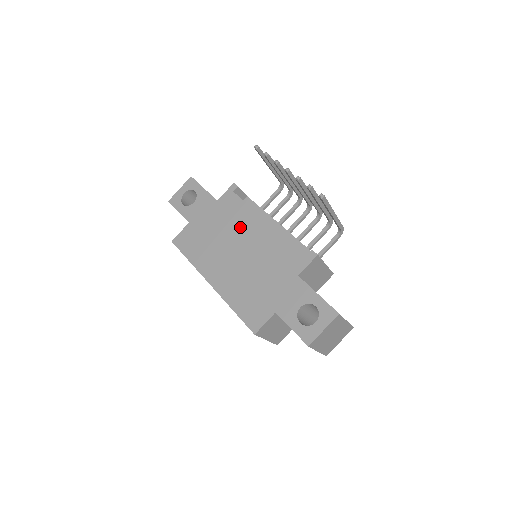
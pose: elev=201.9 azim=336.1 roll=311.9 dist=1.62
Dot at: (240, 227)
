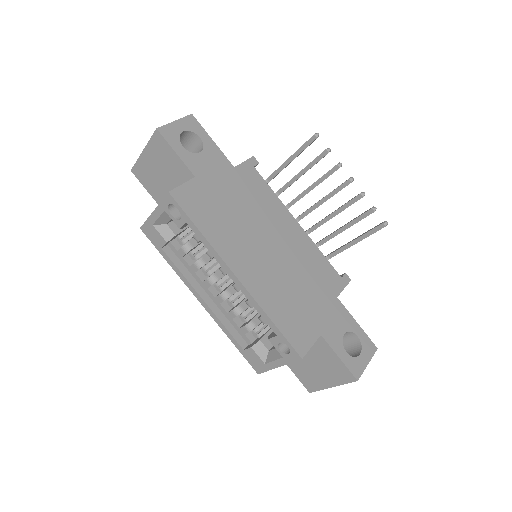
Dot at: (268, 215)
